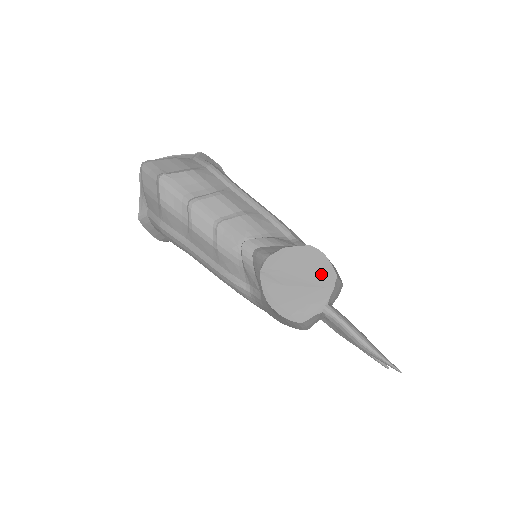
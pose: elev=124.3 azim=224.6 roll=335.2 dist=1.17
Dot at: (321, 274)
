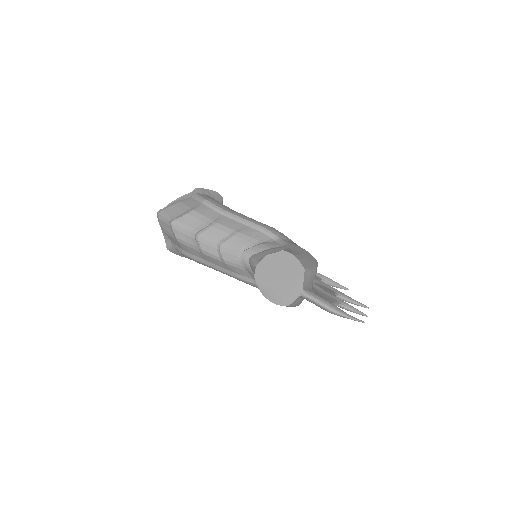
Dot at: (294, 269)
